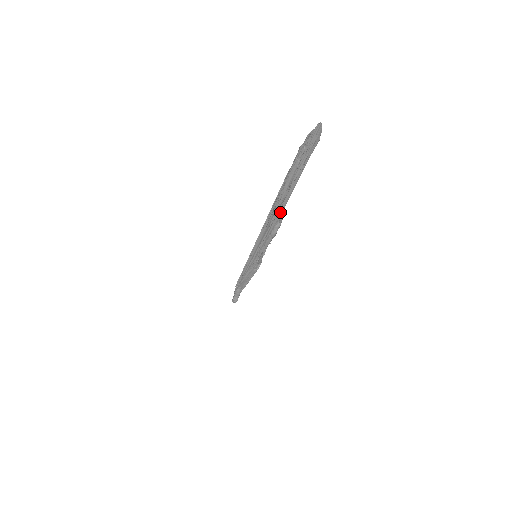
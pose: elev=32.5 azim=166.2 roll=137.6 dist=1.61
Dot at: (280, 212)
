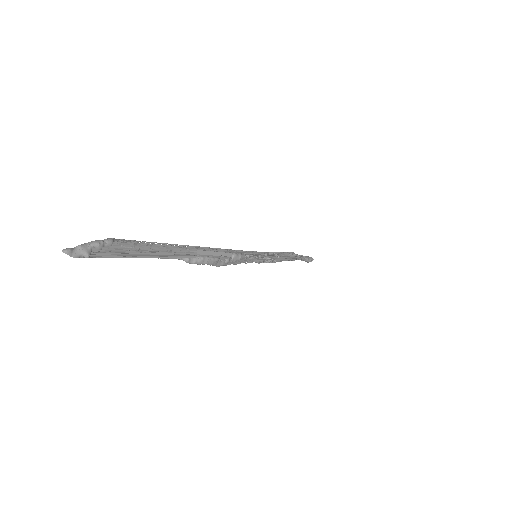
Dot at: (189, 261)
